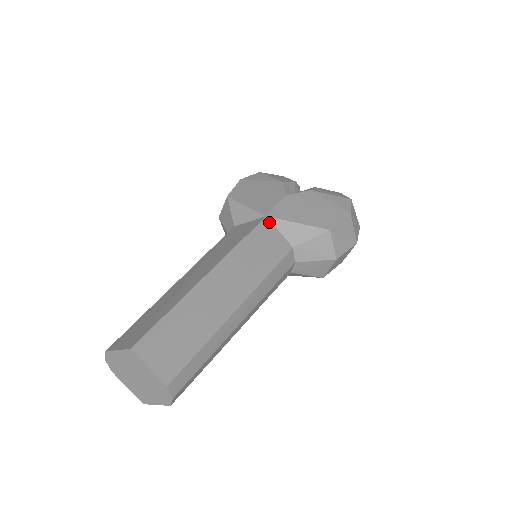
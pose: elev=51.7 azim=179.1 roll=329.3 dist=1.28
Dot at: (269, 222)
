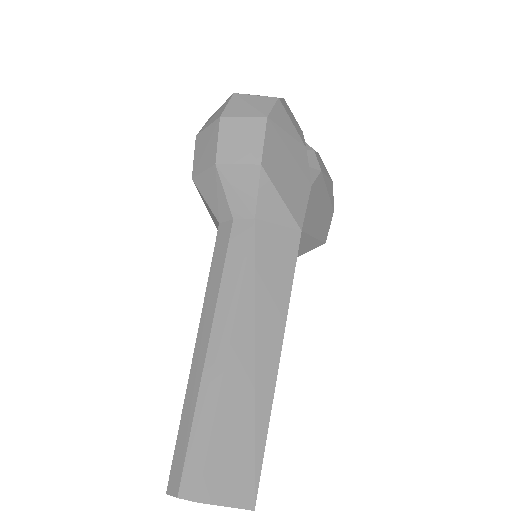
Dot at: (300, 238)
